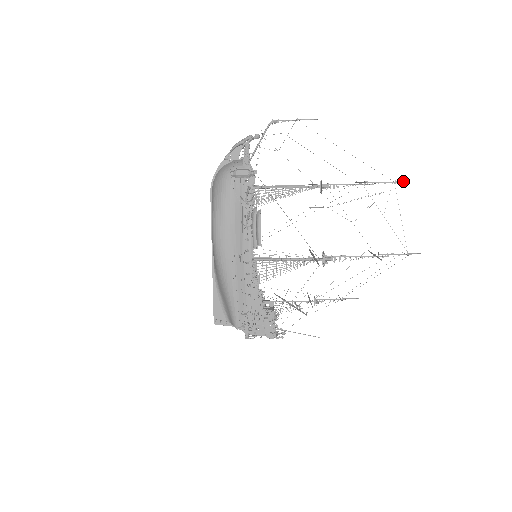
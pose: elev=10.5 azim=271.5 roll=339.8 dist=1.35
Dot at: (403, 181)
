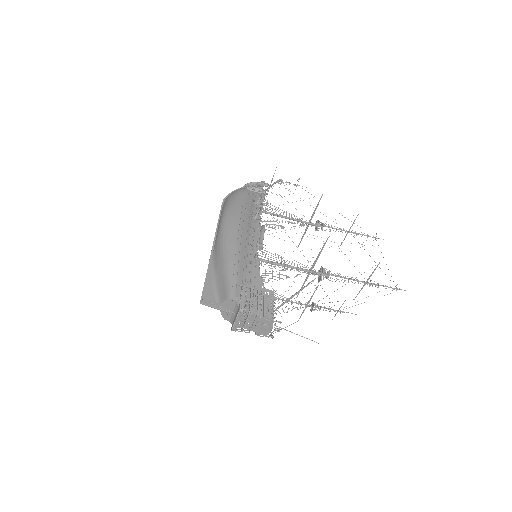
Dot at: occluded
